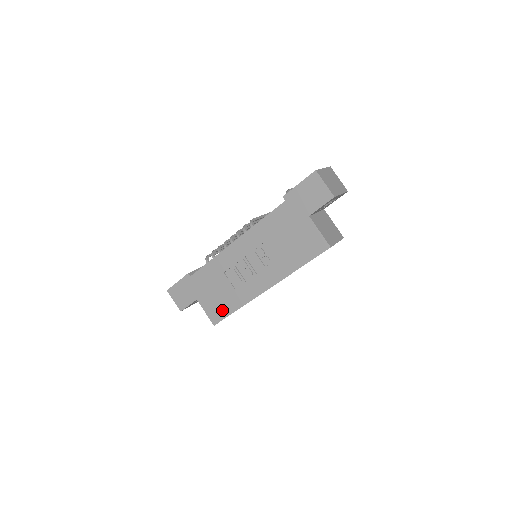
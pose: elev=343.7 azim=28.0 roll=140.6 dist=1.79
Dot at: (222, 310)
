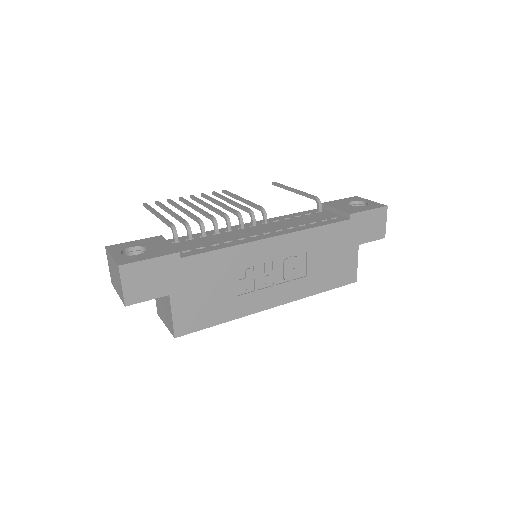
Dot at: (202, 318)
